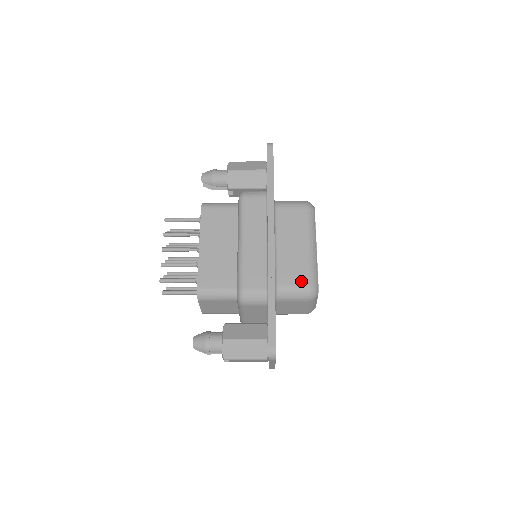
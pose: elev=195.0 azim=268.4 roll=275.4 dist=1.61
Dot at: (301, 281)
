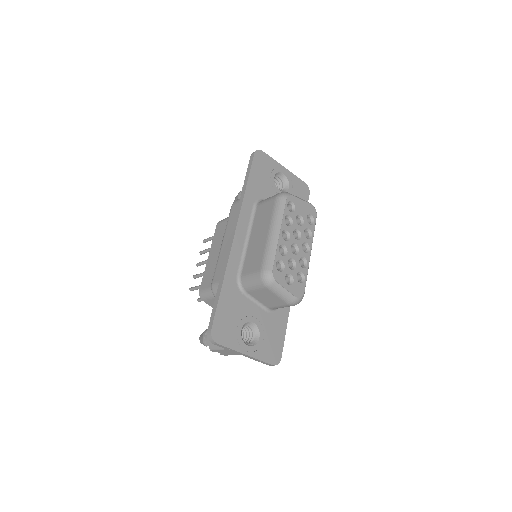
Dot at: (256, 268)
